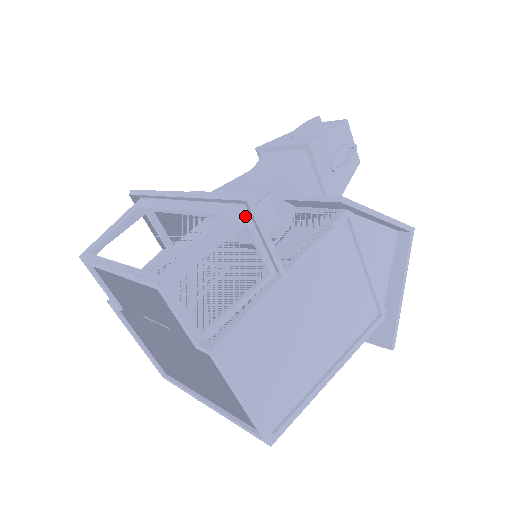
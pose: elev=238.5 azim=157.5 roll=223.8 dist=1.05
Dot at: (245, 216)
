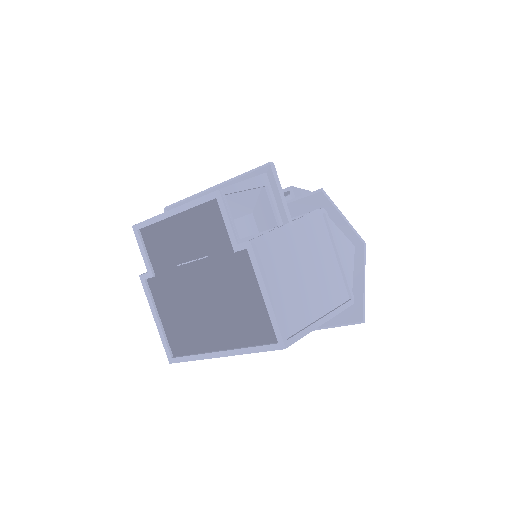
Dot at: (266, 180)
